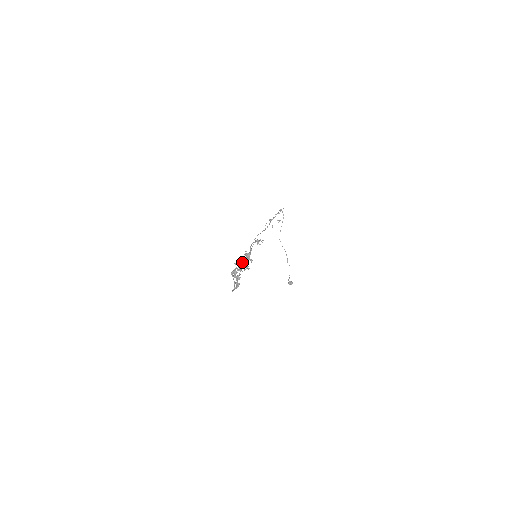
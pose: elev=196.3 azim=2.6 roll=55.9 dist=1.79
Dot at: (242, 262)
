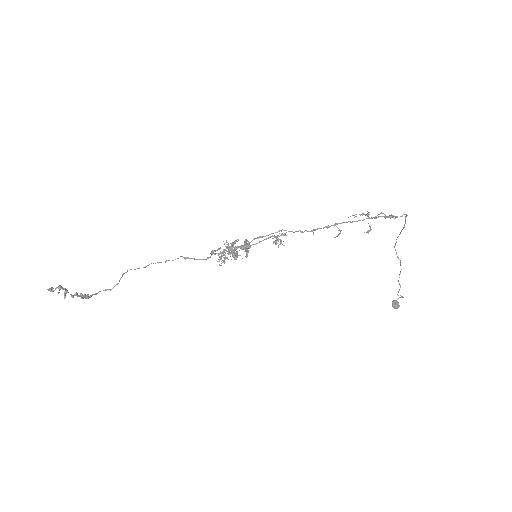
Dot at: (229, 248)
